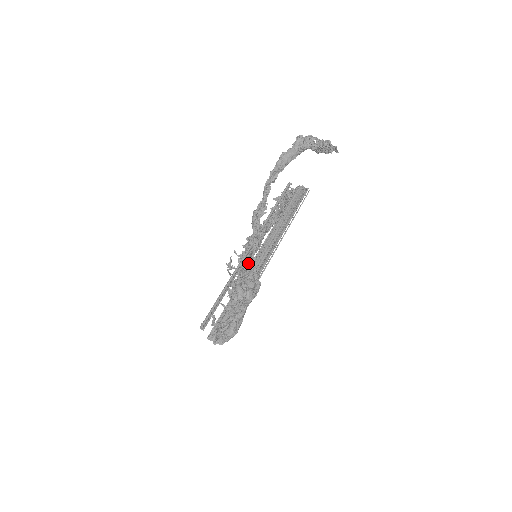
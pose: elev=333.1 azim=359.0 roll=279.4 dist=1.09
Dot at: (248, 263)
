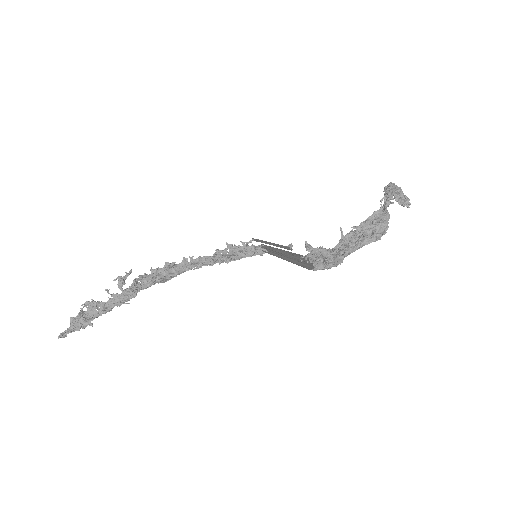
Dot at: (382, 215)
